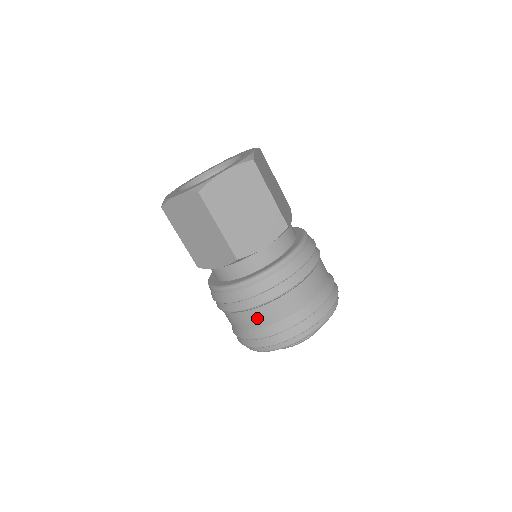
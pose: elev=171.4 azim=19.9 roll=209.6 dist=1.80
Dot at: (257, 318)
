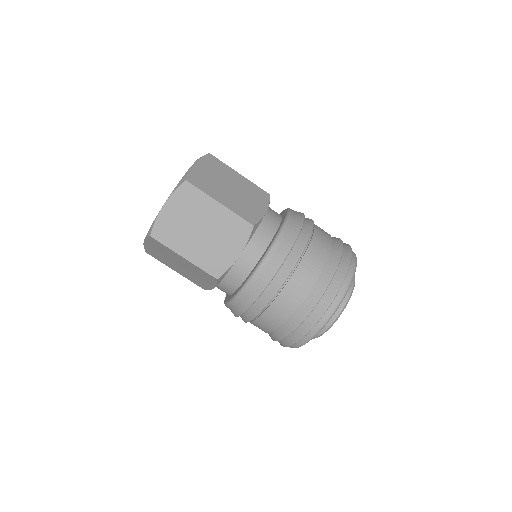
Dot at: occluded
